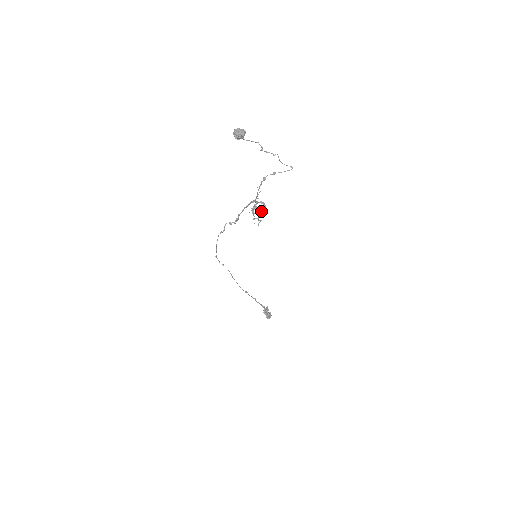
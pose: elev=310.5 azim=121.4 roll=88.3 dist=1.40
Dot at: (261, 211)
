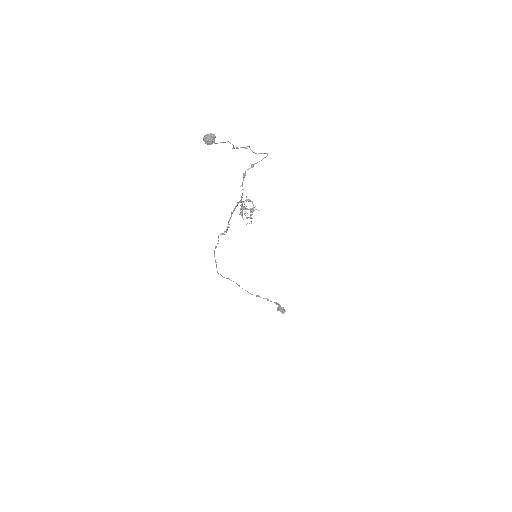
Dot at: (250, 208)
